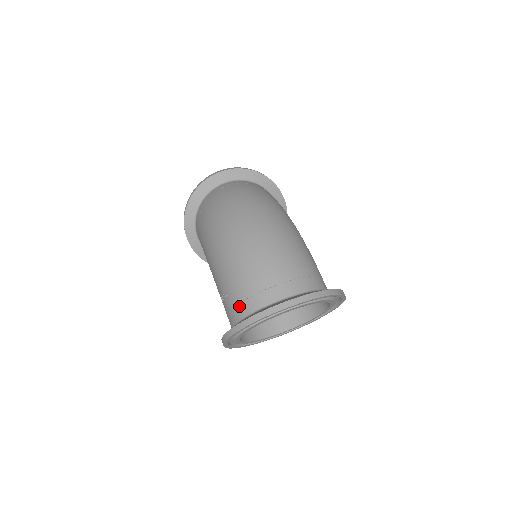
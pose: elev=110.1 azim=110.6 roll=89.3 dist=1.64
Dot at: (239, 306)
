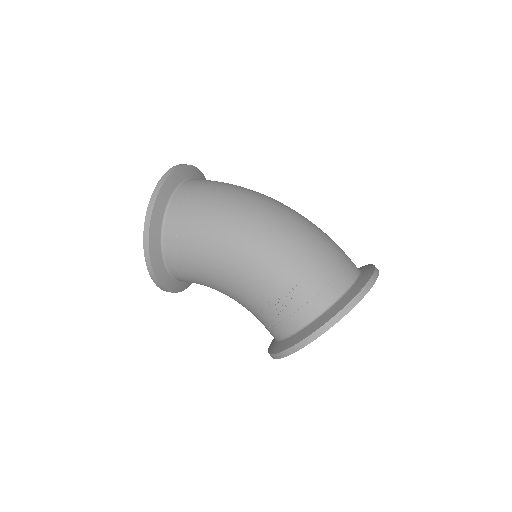
Dot at: (326, 290)
